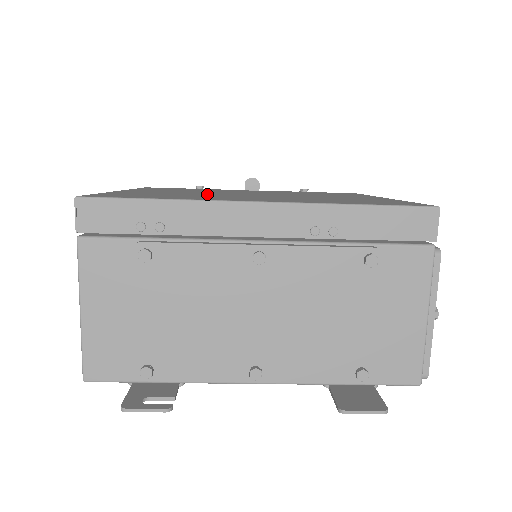
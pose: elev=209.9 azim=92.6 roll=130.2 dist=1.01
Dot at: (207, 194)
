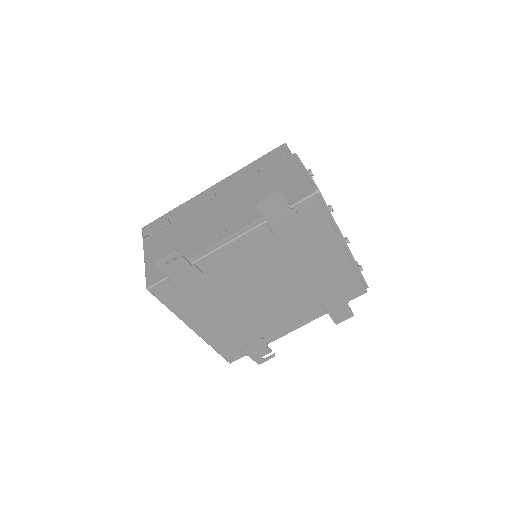
Dot at: occluded
